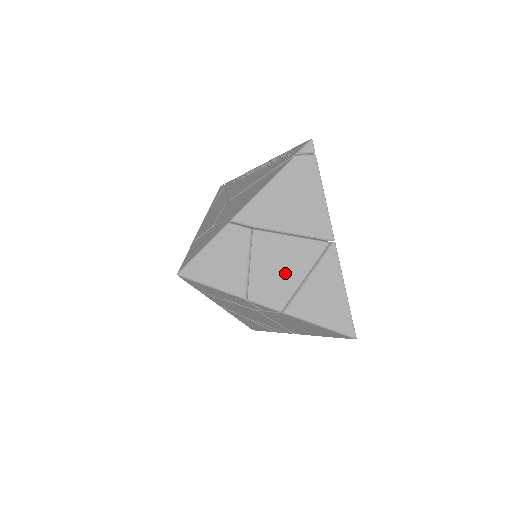
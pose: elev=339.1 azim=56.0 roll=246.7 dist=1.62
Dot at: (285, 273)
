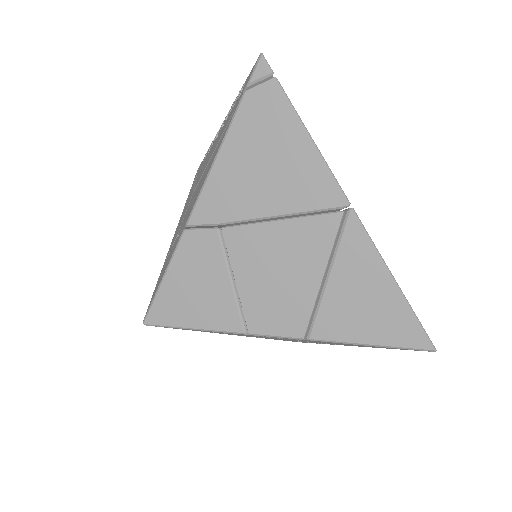
Dot at: (290, 279)
